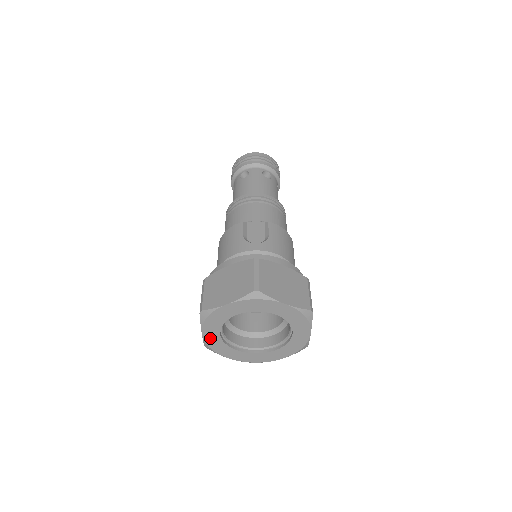
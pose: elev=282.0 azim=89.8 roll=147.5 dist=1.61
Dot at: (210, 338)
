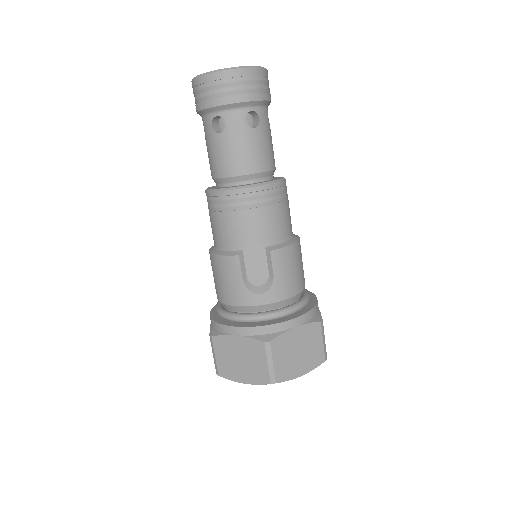
Dot at: occluded
